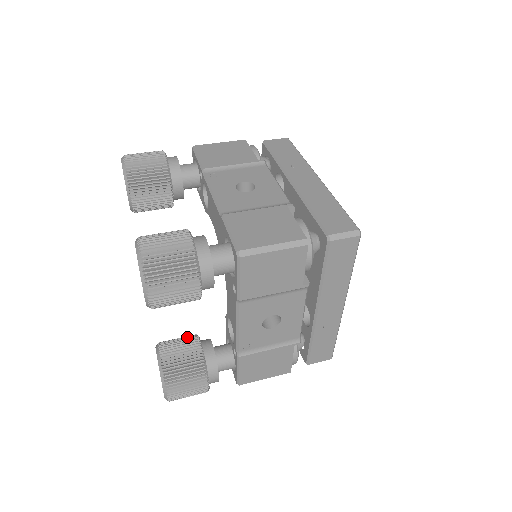
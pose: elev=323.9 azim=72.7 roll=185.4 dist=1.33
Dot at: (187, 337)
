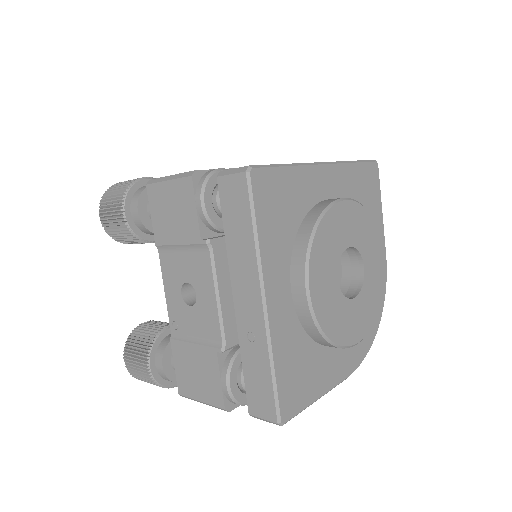
Dot at: occluded
